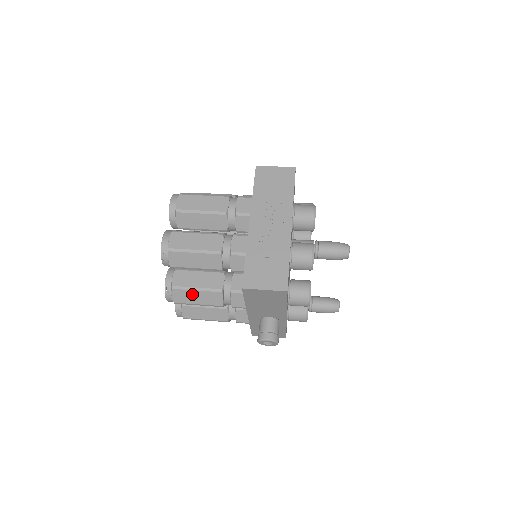
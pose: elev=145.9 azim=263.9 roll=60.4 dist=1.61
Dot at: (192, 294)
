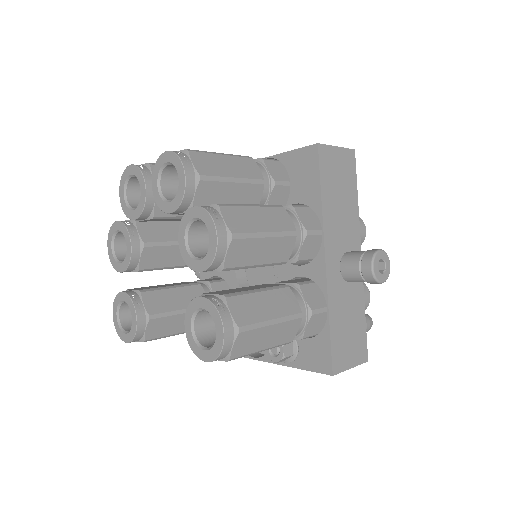
Dot at: (250, 214)
